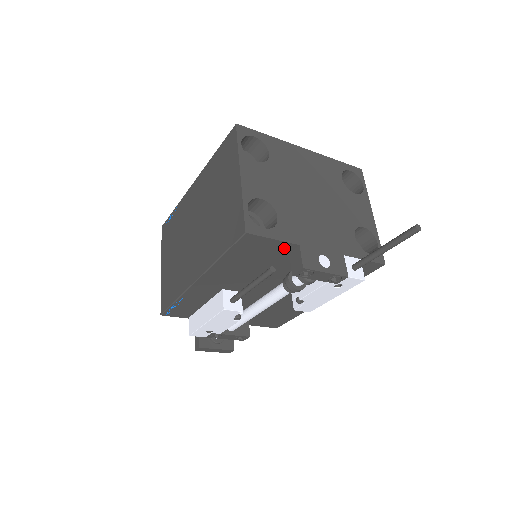
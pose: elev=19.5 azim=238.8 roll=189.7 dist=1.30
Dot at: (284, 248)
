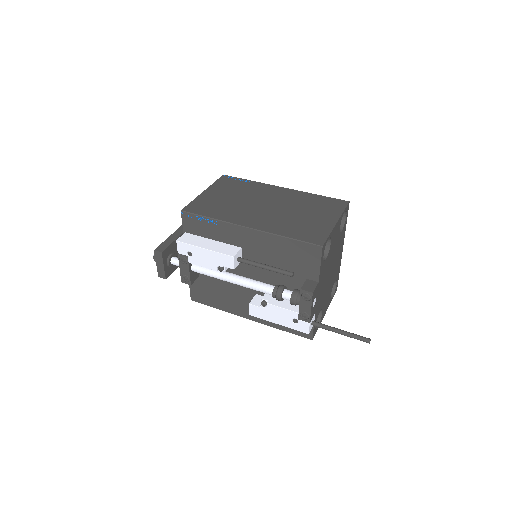
Dot at: (312, 274)
